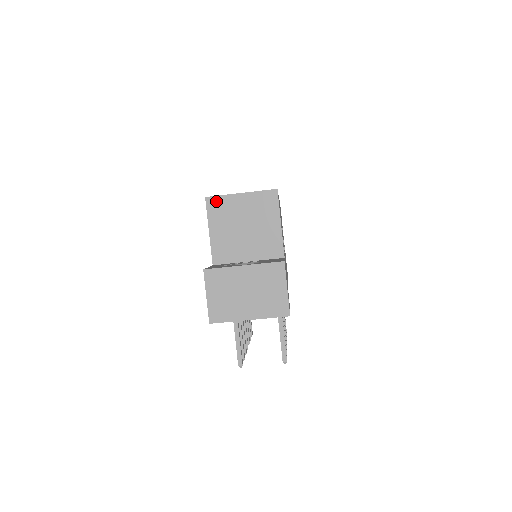
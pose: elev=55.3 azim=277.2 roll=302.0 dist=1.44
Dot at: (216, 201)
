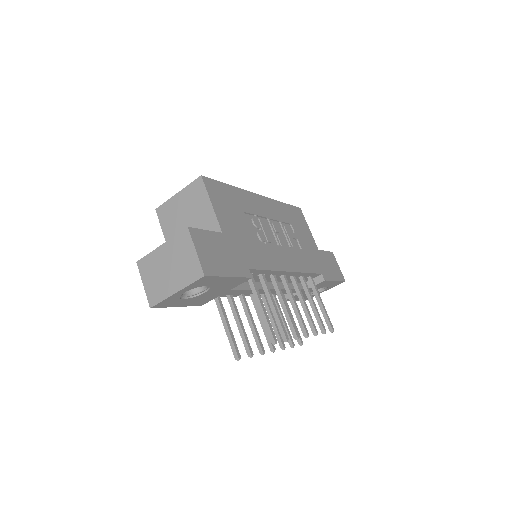
Dot at: (163, 209)
